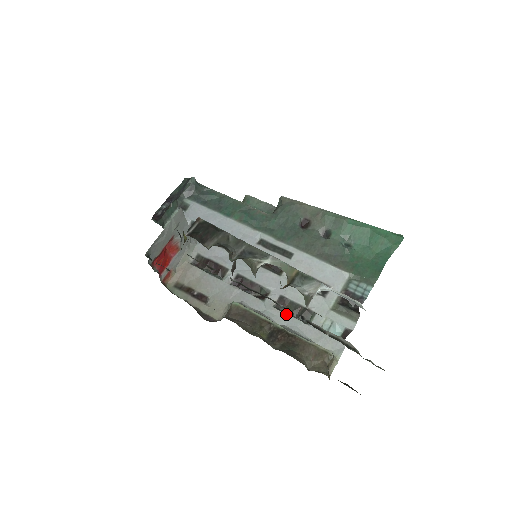
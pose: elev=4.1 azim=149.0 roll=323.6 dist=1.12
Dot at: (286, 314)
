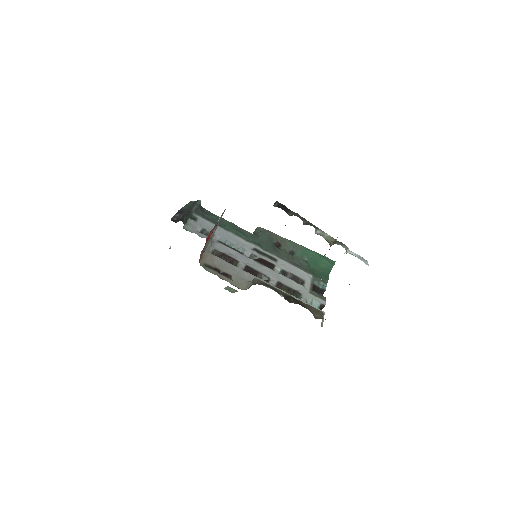
Dot at: (285, 292)
